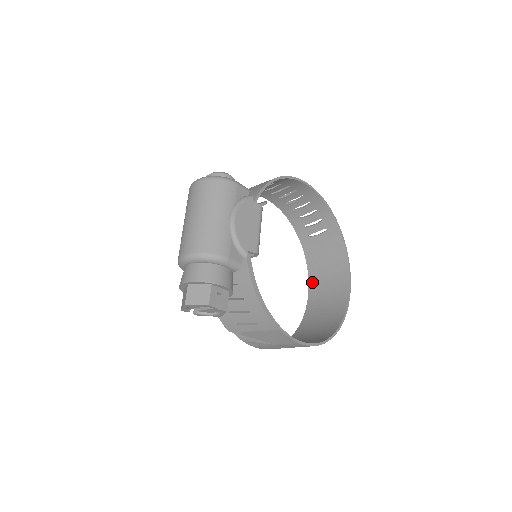
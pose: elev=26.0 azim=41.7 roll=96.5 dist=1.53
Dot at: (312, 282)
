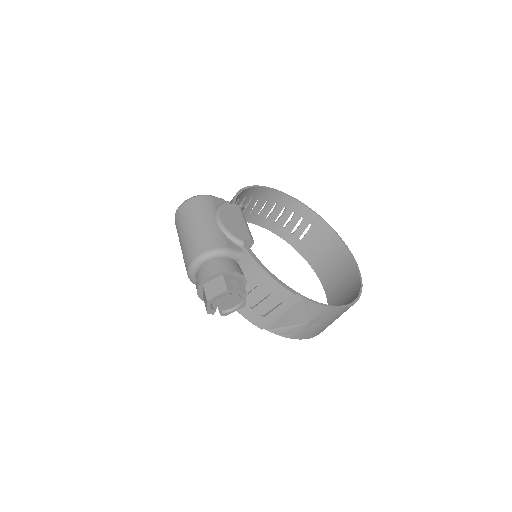
Dot at: (322, 277)
